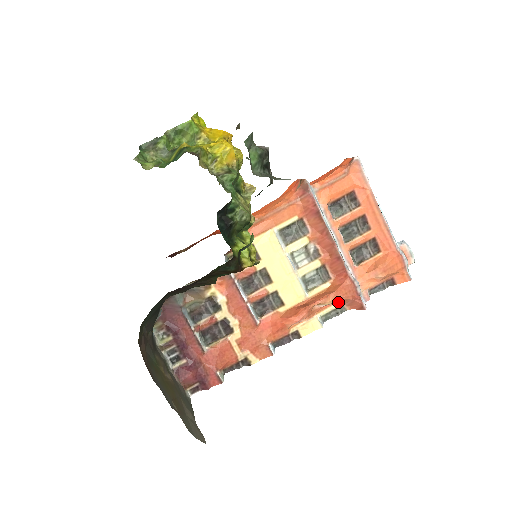
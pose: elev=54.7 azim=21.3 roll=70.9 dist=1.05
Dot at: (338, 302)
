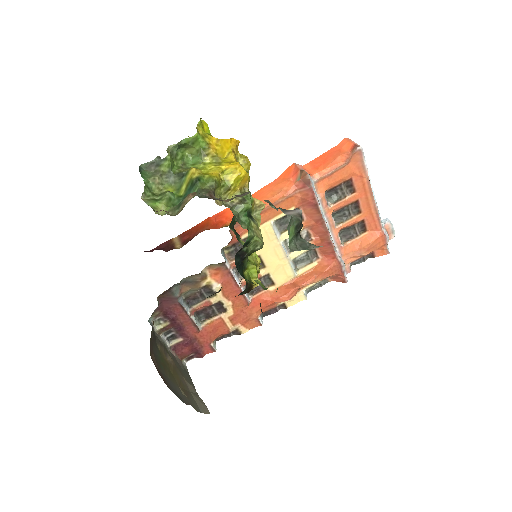
Dot at: occluded
